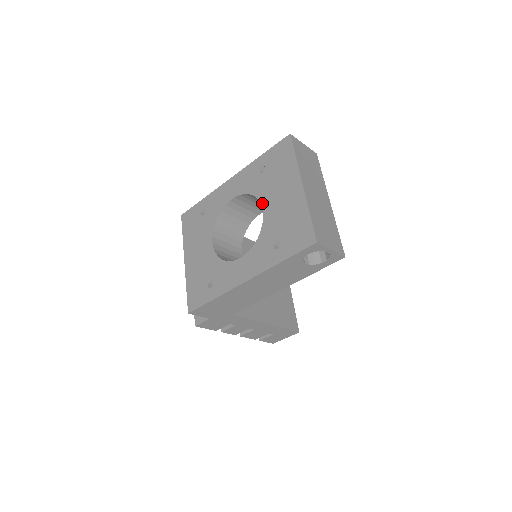
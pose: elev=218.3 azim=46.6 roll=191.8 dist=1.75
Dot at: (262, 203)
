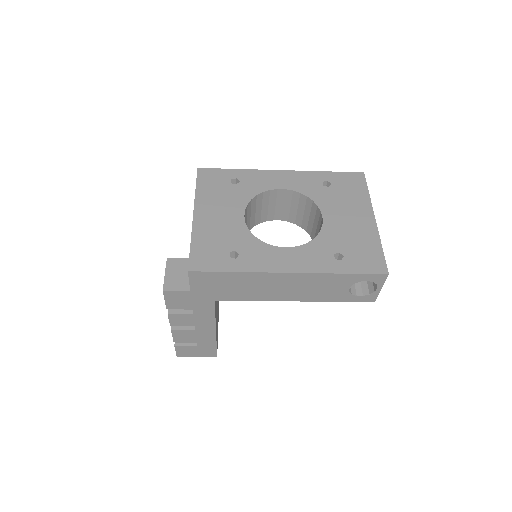
Dot at: (323, 211)
